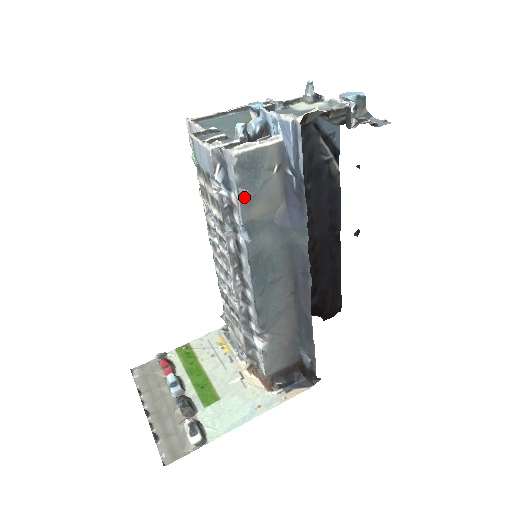
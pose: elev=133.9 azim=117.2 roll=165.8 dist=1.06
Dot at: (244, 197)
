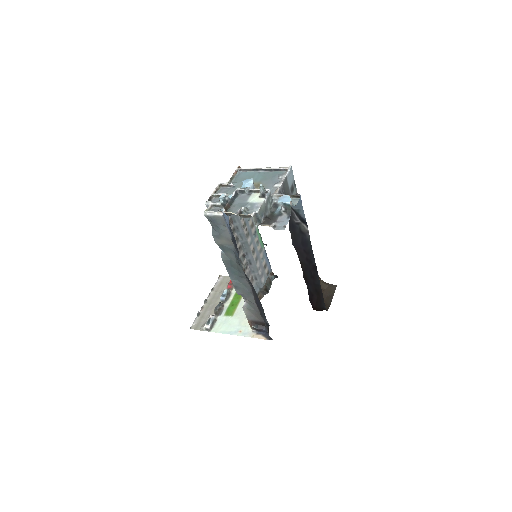
Dot at: (214, 233)
